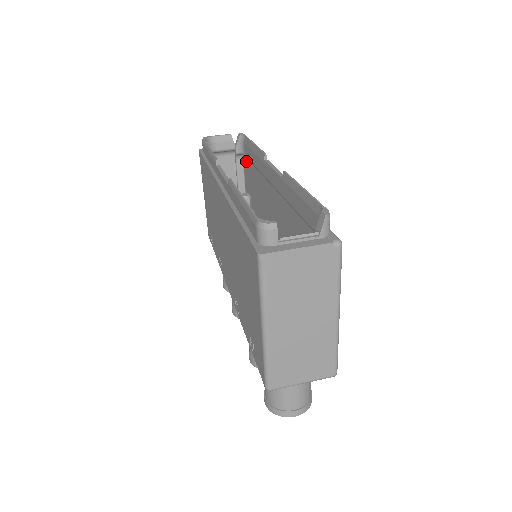
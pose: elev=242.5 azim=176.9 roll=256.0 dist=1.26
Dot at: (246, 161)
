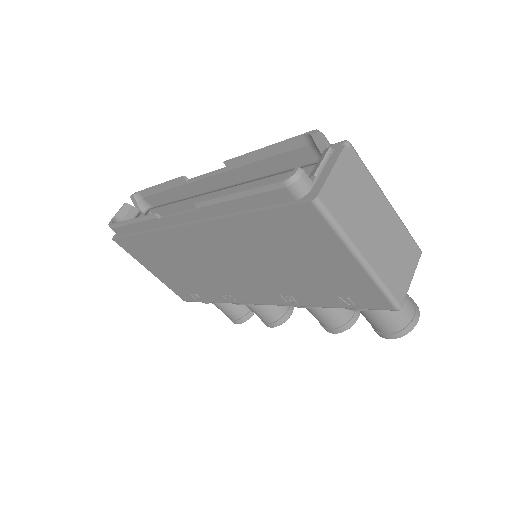
Dot at: (158, 211)
